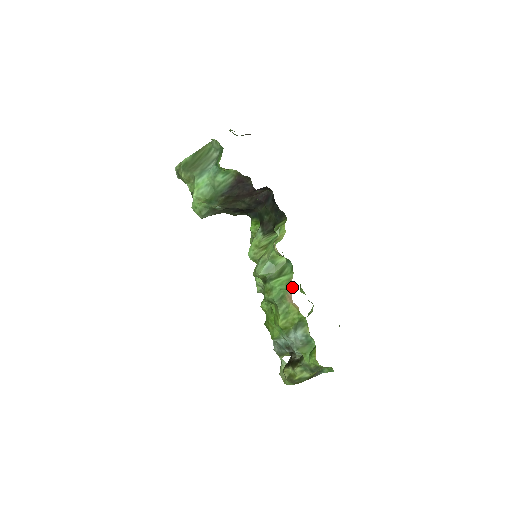
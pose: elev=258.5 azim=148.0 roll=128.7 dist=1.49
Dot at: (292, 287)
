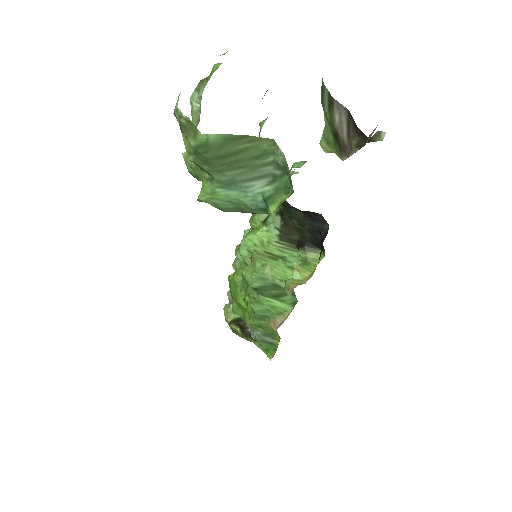
Dot at: occluded
